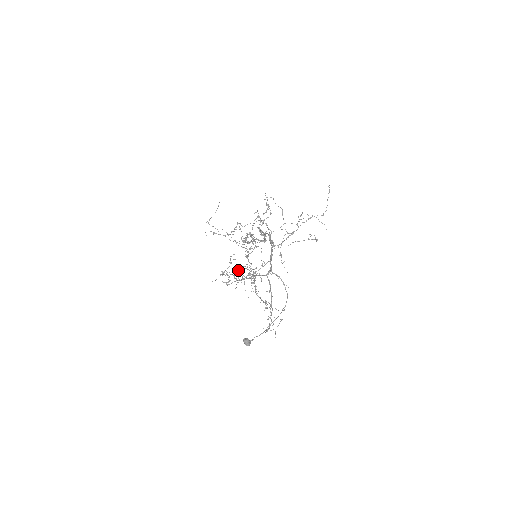
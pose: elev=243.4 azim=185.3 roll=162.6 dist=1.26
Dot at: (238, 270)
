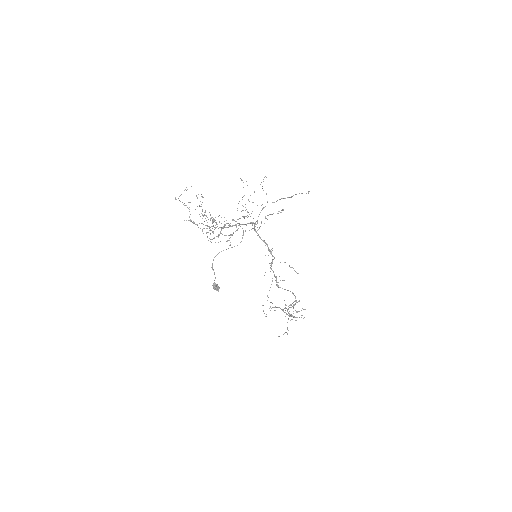
Dot at: occluded
